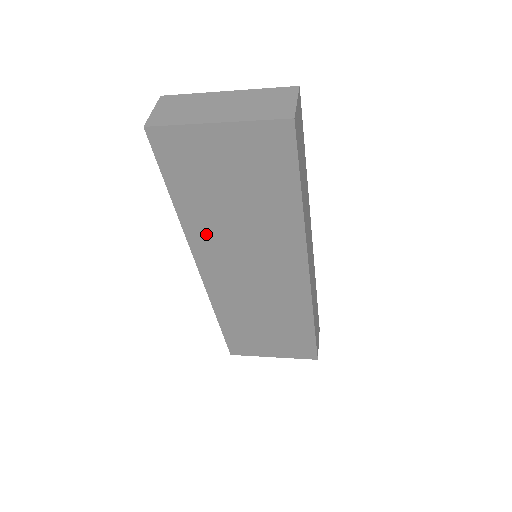
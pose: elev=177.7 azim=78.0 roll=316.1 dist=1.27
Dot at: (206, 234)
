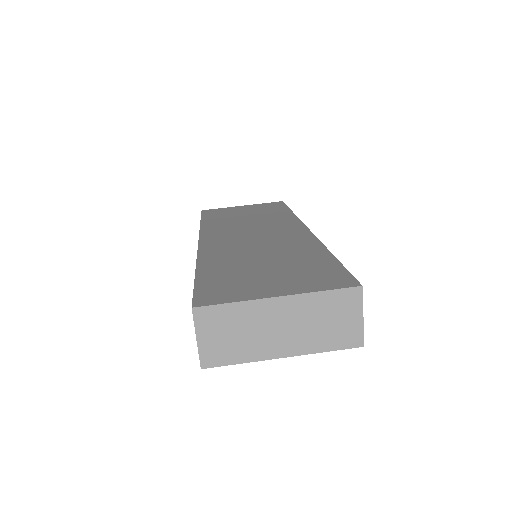
Dot at: occluded
